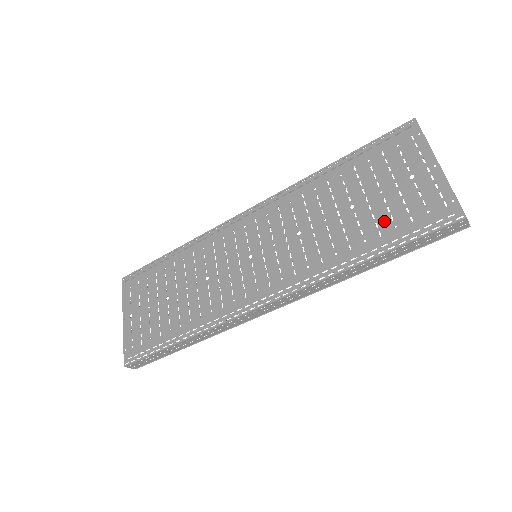
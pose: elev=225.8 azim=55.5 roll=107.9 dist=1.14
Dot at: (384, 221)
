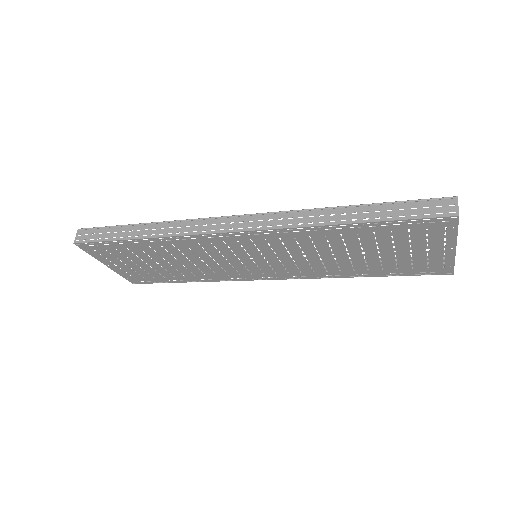
Dot at: (389, 265)
